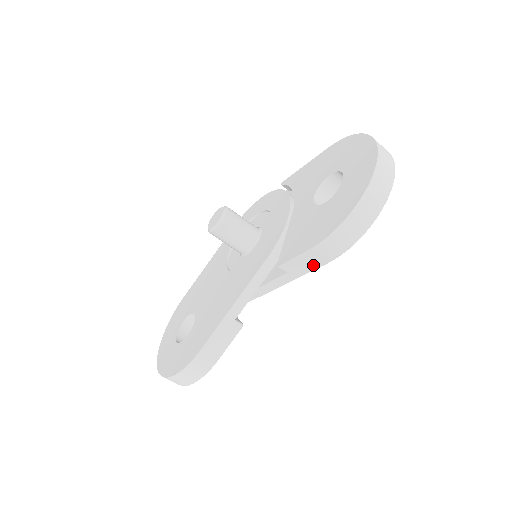
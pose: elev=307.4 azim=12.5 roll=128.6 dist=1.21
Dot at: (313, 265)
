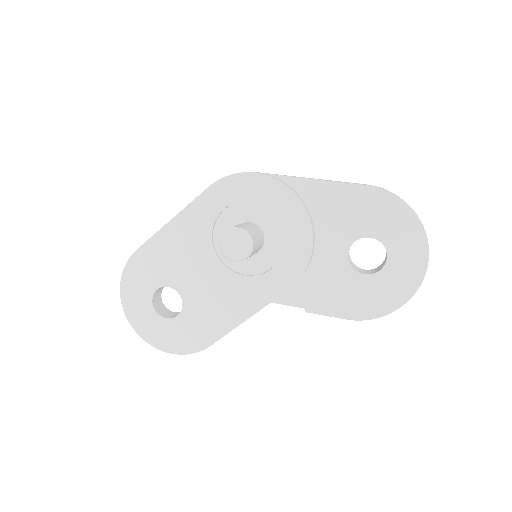
Dot at: occluded
